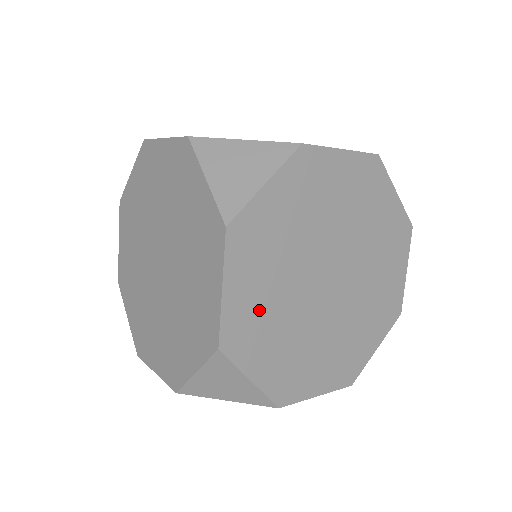
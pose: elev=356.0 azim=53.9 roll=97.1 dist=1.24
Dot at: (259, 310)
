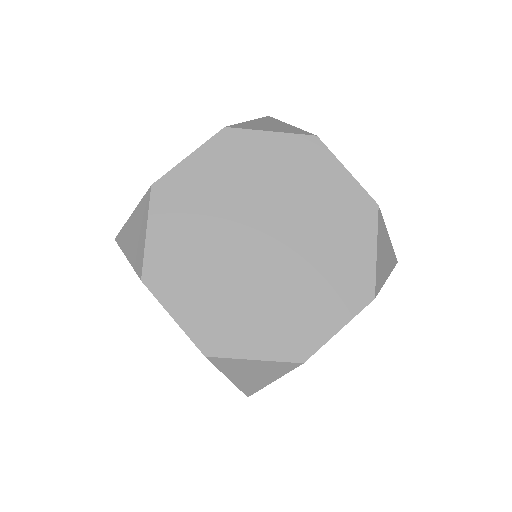
Dot at: occluded
